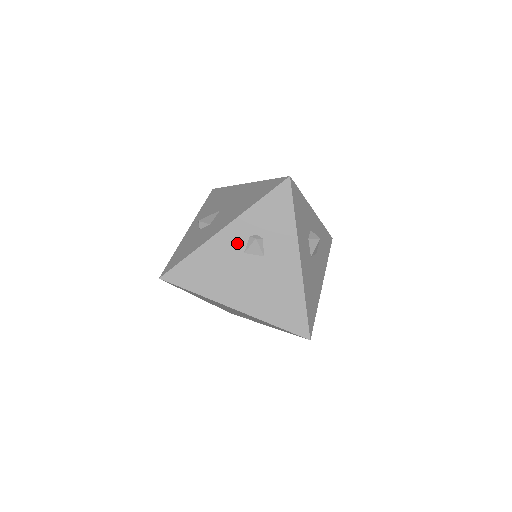
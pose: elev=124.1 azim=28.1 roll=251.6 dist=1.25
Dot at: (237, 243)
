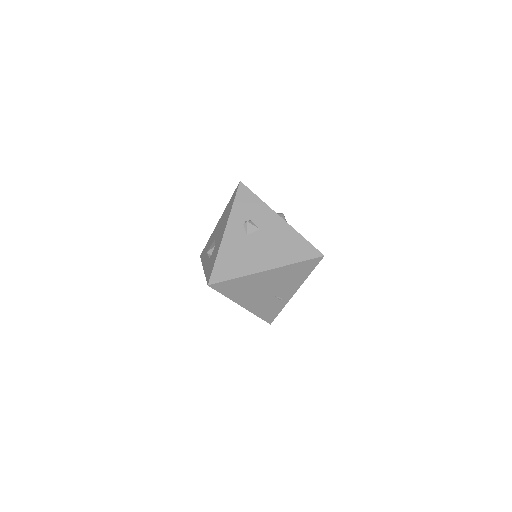
Dot at: (239, 233)
